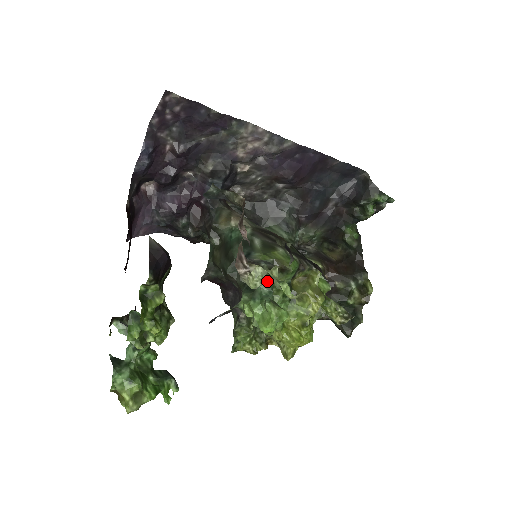
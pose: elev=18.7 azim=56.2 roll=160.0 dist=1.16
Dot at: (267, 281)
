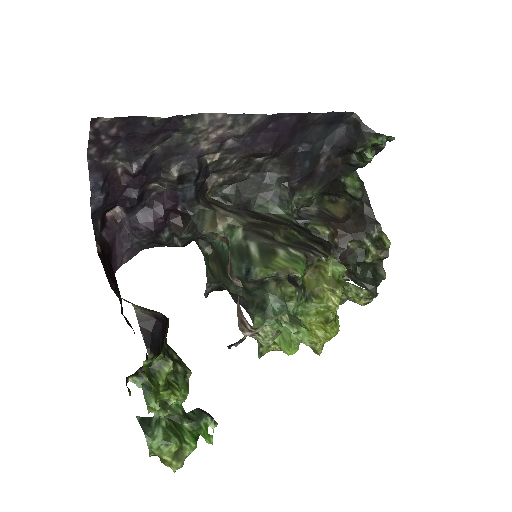
Dot at: (276, 294)
